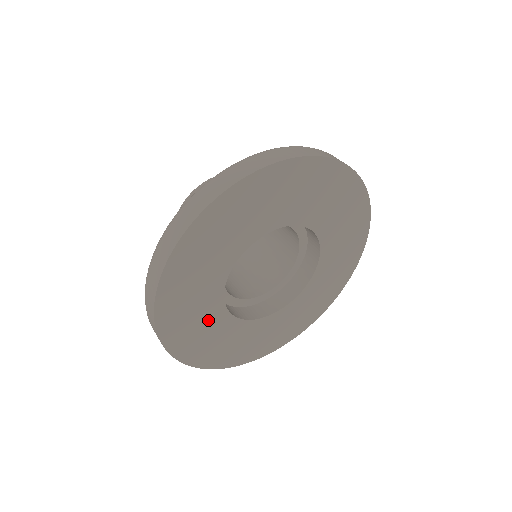
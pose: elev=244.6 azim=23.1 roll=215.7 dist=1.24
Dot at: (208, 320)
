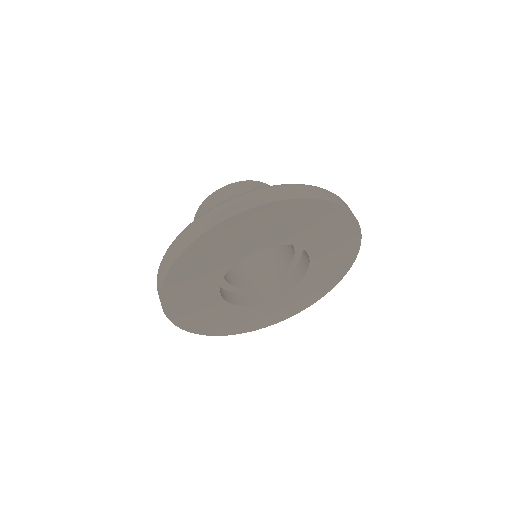
Dot at: (207, 275)
